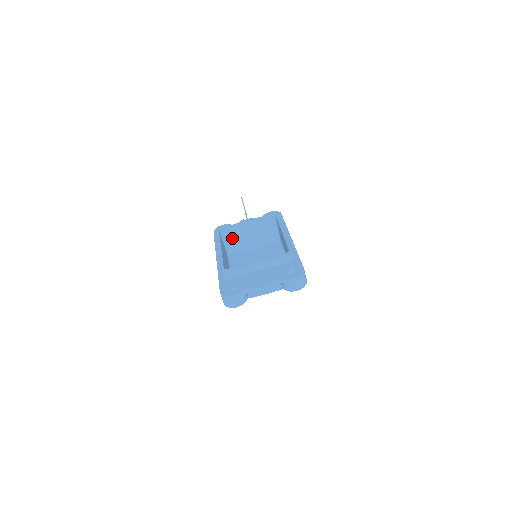
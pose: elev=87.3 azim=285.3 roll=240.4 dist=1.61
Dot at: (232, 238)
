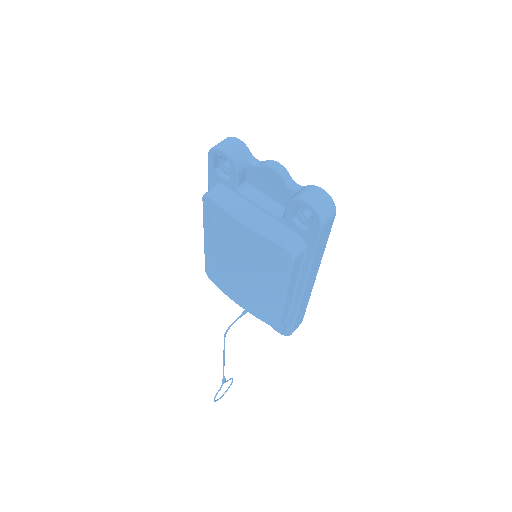
Dot at: occluded
